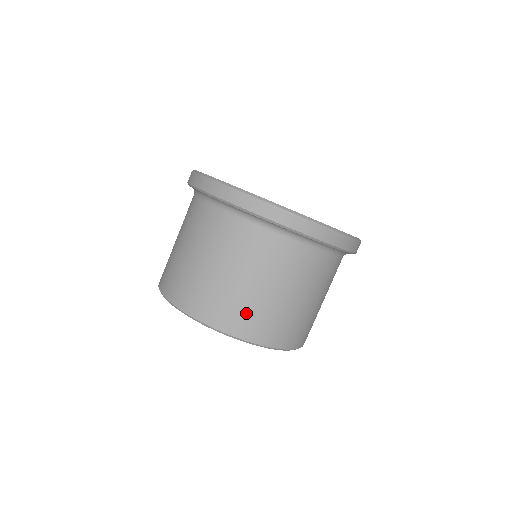
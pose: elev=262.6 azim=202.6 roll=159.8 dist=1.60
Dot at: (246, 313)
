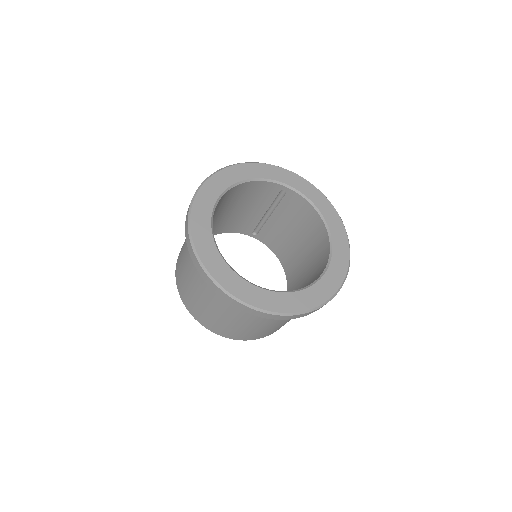
Dot at: occluded
